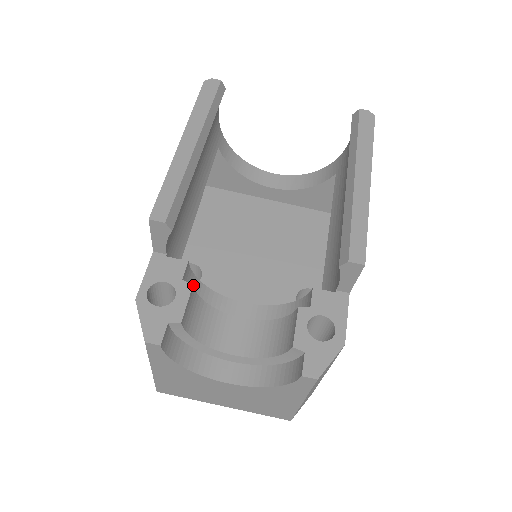
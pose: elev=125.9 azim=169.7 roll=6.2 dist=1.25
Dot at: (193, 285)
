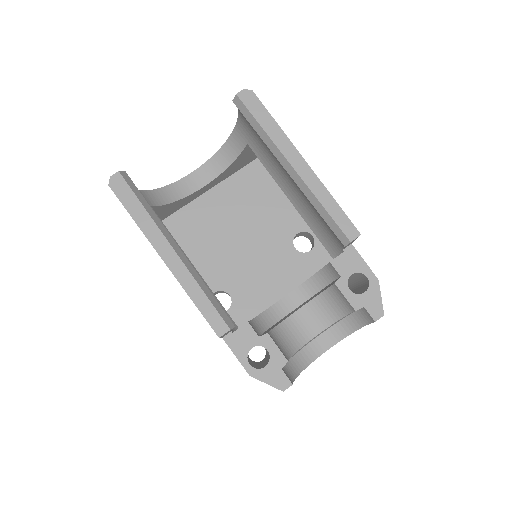
Dot at: (267, 333)
